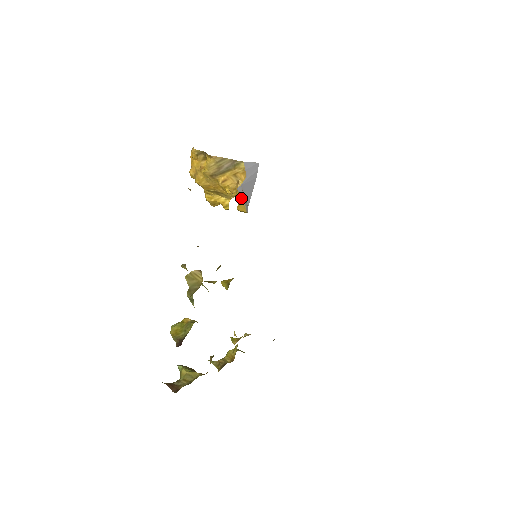
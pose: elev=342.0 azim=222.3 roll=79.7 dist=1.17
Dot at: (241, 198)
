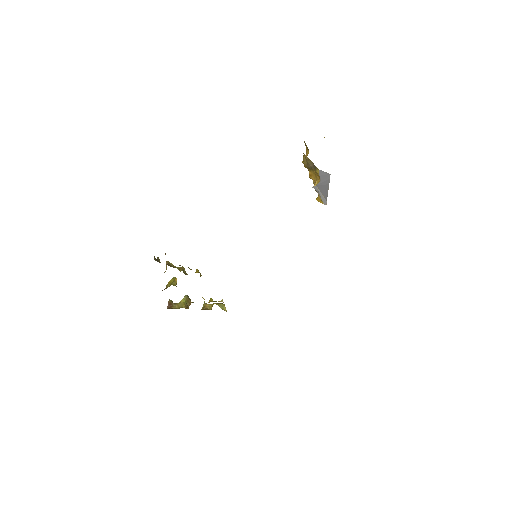
Dot at: (318, 194)
